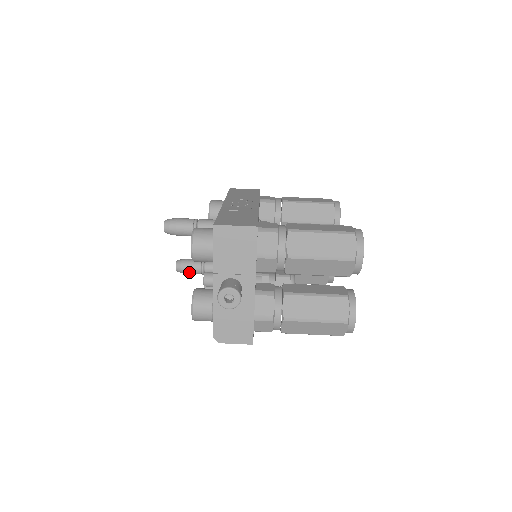
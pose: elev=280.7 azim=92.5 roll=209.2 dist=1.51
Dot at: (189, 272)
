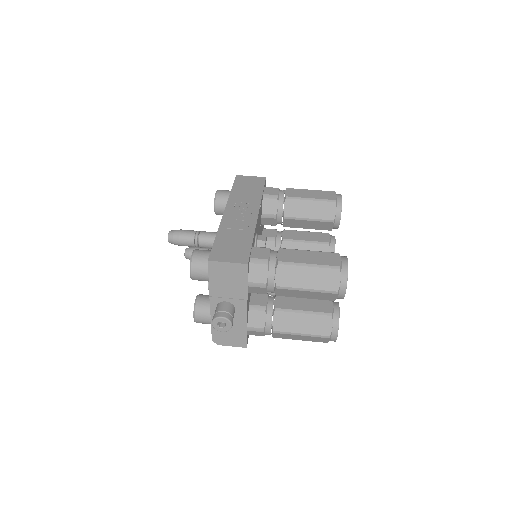
Dot at: occluded
